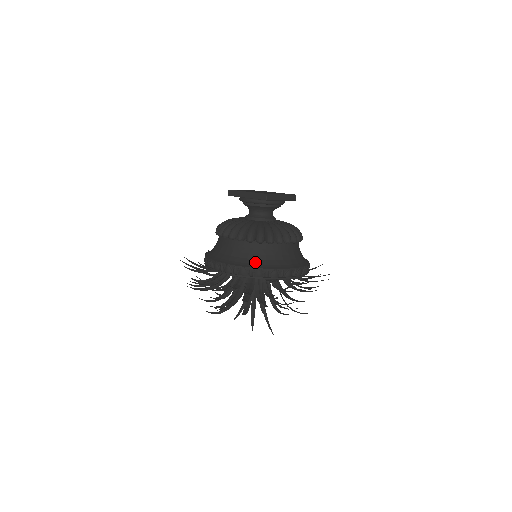
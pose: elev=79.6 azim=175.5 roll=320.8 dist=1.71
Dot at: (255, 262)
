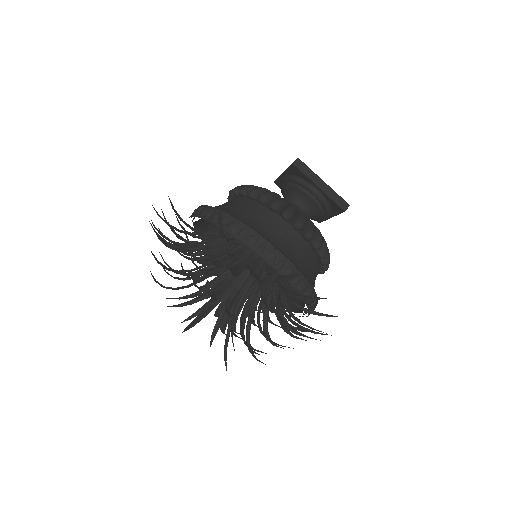
Dot at: (225, 209)
